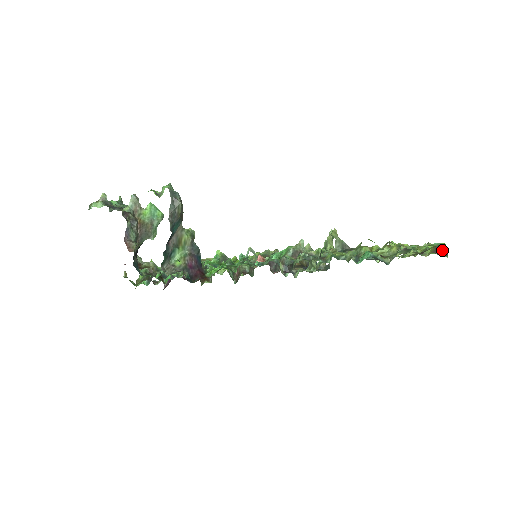
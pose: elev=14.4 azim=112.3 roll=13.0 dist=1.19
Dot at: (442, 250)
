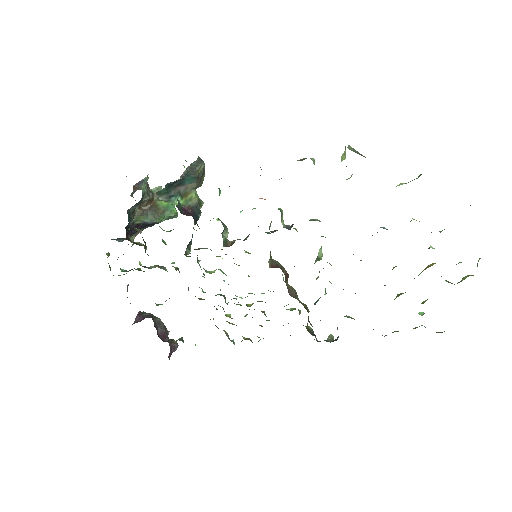
Dot at: occluded
